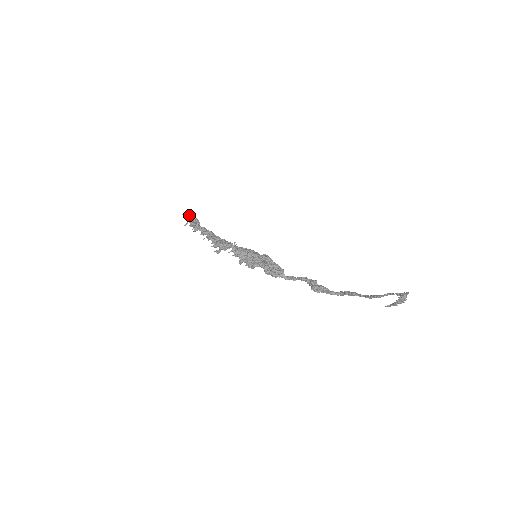
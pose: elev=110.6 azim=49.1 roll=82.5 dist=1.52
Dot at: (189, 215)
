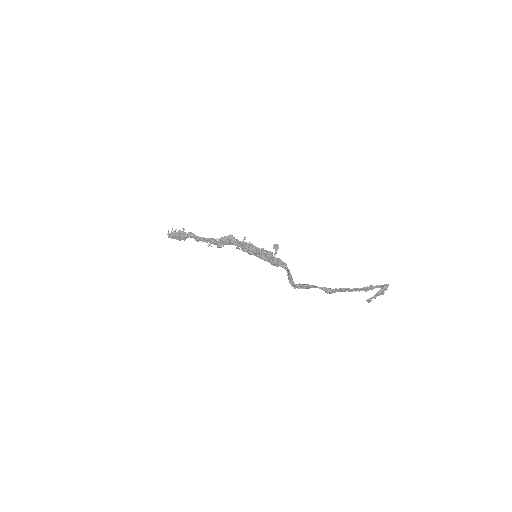
Dot at: occluded
